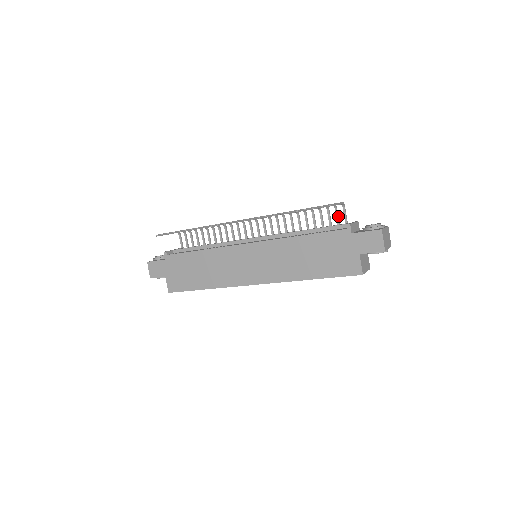
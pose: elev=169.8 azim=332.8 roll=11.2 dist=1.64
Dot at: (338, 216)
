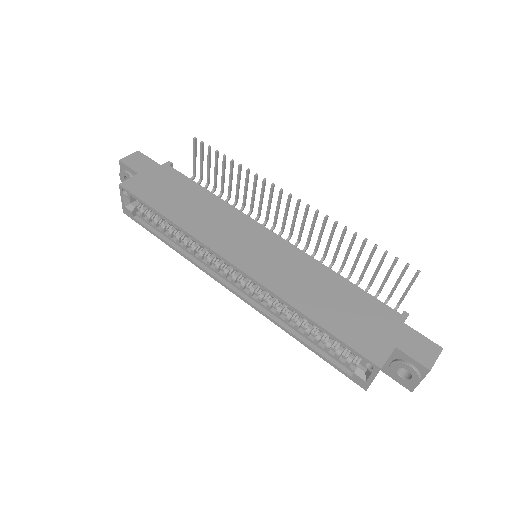
Dot at: occluded
